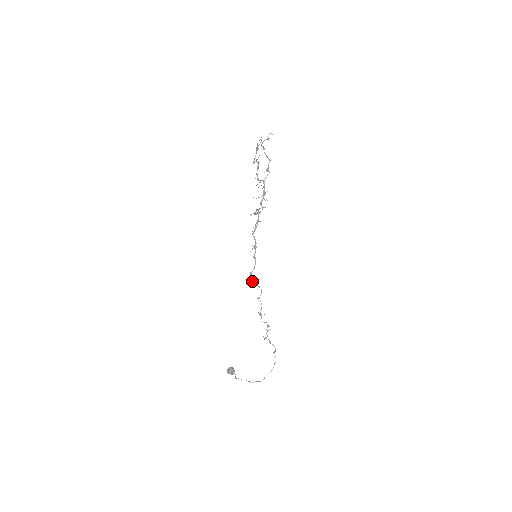
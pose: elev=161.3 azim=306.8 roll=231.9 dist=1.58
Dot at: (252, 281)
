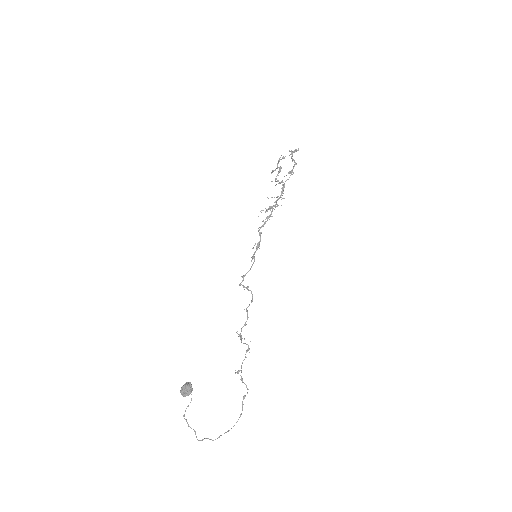
Dot at: (243, 285)
